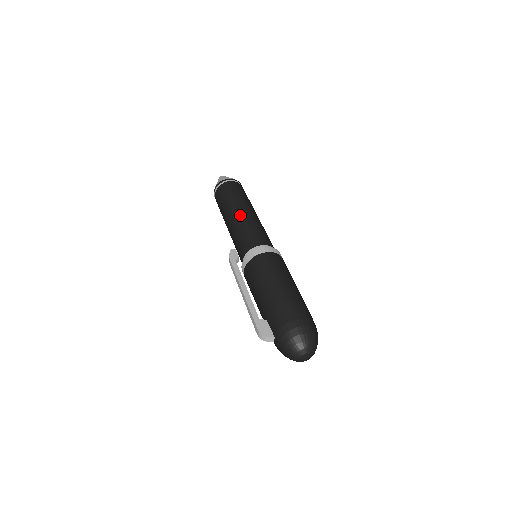
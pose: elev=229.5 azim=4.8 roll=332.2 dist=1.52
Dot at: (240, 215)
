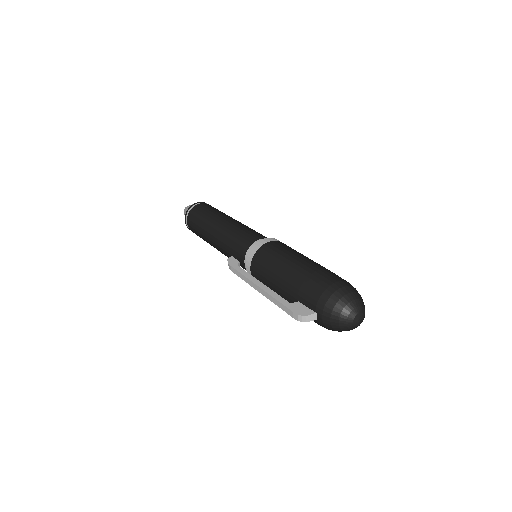
Dot at: (223, 225)
